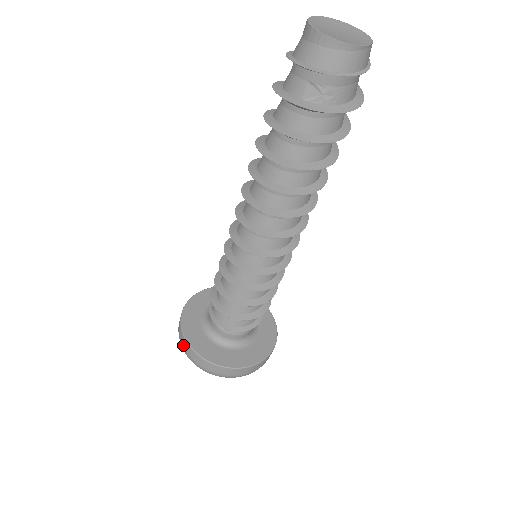
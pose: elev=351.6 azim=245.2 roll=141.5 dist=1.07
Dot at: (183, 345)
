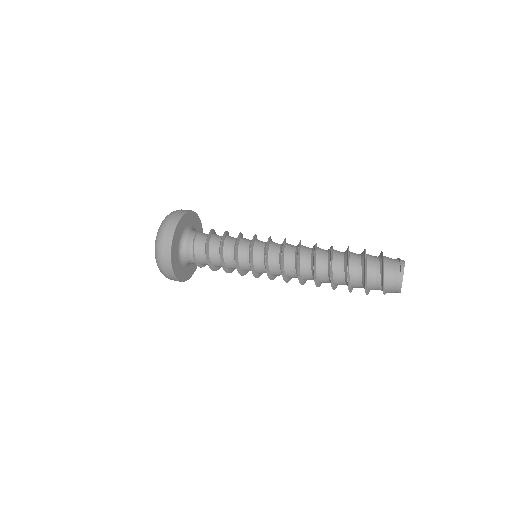
Dot at: (168, 275)
